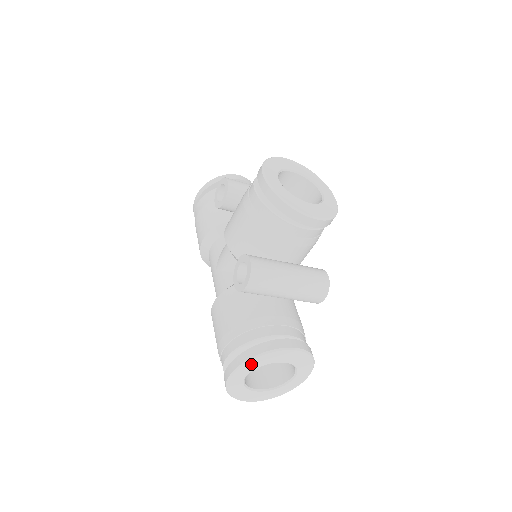
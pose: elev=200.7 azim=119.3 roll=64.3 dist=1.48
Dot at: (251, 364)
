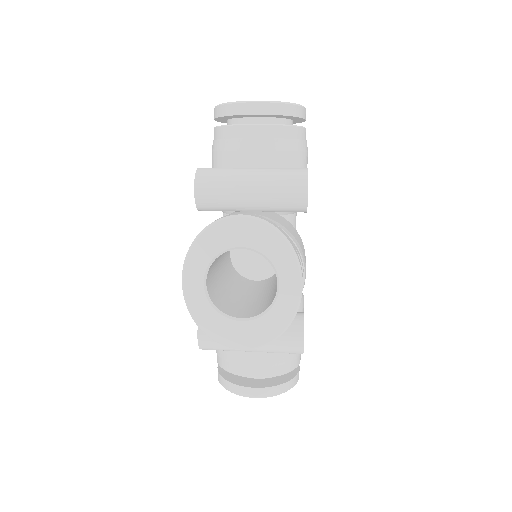
Dot at: occluded
